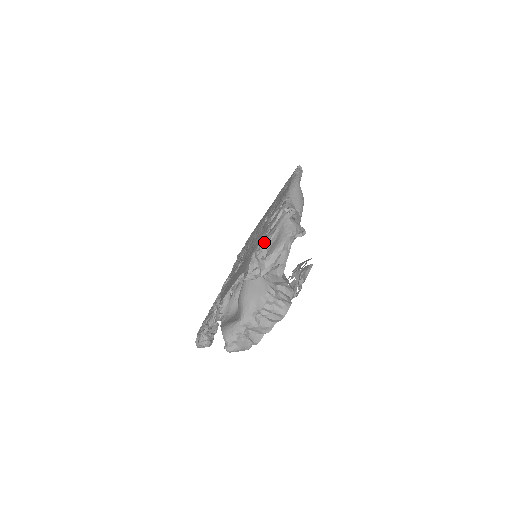
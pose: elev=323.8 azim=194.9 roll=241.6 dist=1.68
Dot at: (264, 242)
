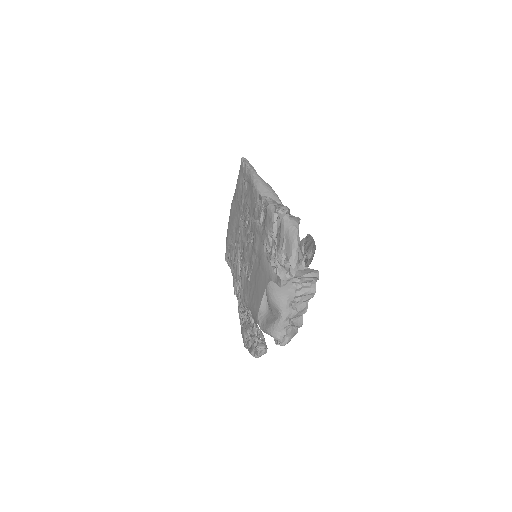
Dot at: (280, 249)
